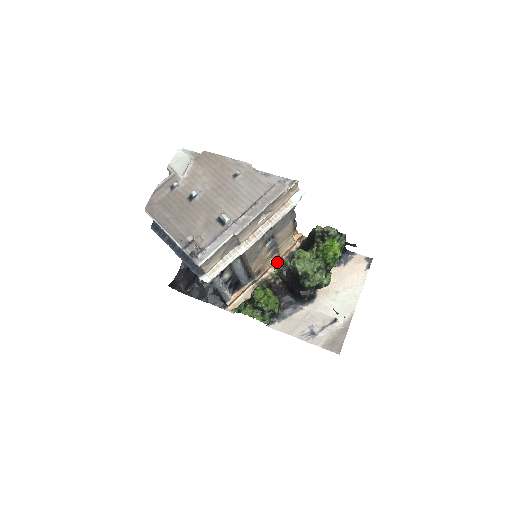
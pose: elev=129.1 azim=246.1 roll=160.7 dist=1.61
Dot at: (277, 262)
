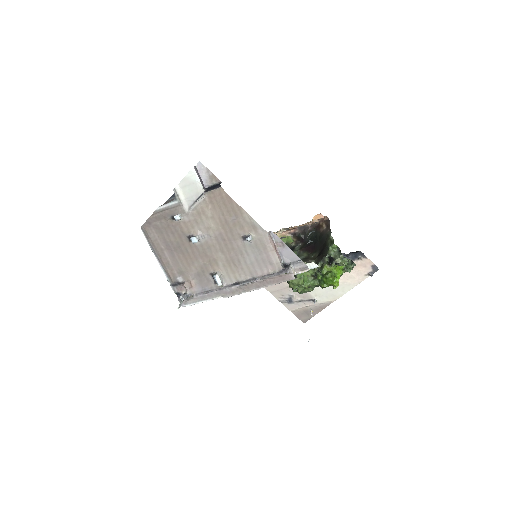
Dot at: occluded
